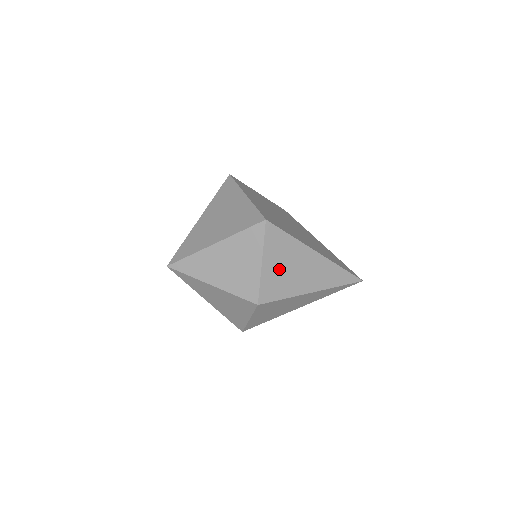
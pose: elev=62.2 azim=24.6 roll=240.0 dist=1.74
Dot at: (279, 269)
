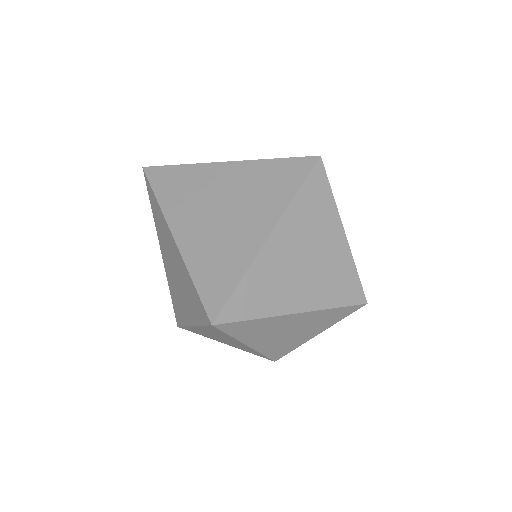
Dot at: occluded
